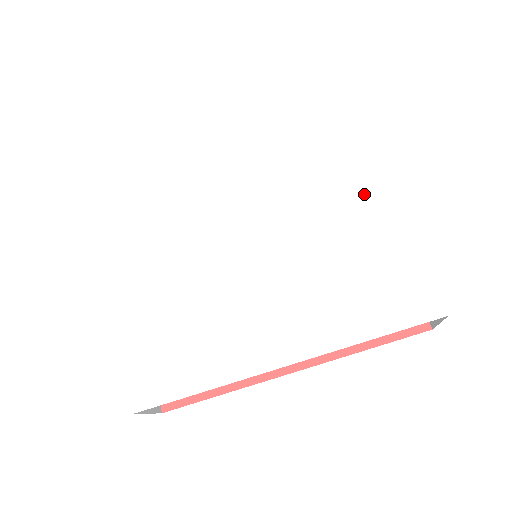
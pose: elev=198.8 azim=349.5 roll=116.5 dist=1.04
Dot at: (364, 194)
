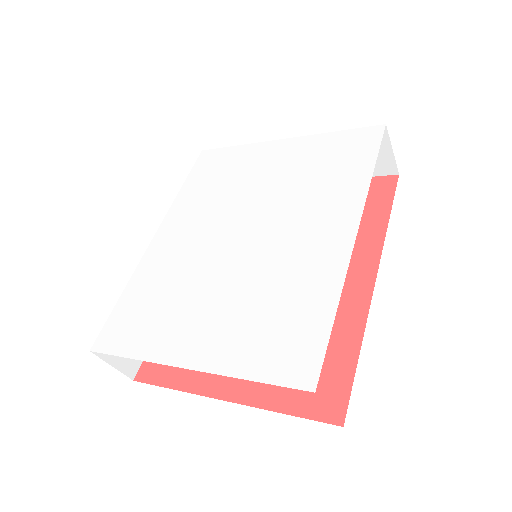
Dot at: (268, 155)
